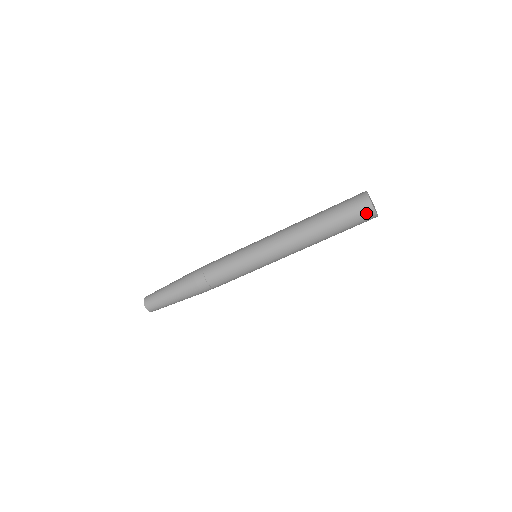
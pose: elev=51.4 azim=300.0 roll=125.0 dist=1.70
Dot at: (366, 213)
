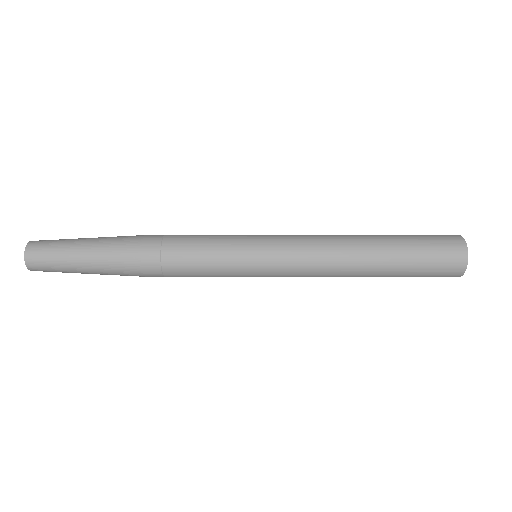
Dot at: (452, 270)
